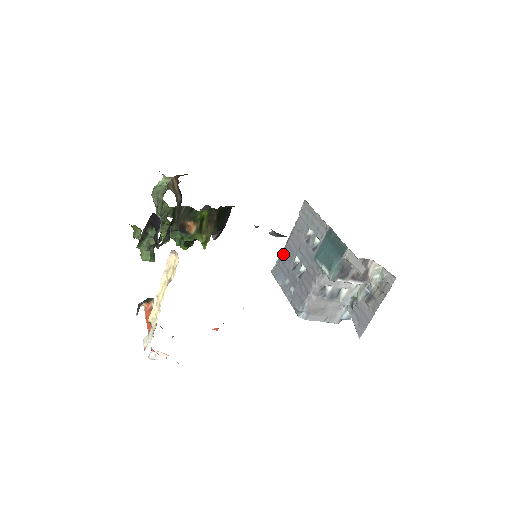
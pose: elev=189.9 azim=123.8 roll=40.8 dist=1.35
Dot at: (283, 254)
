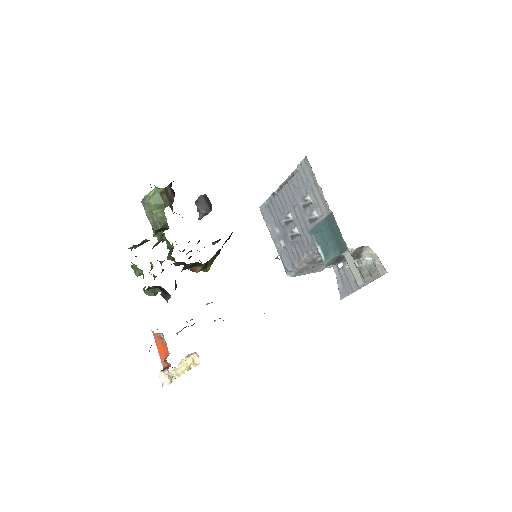
Dot at: (275, 199)
